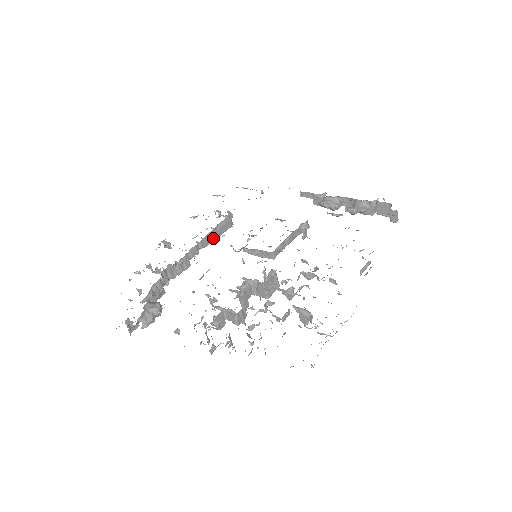
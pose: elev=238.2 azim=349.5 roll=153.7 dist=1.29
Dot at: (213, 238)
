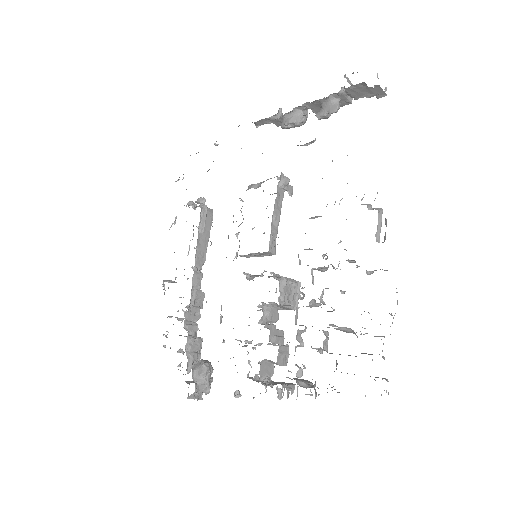
Dot at: (204, 247)
